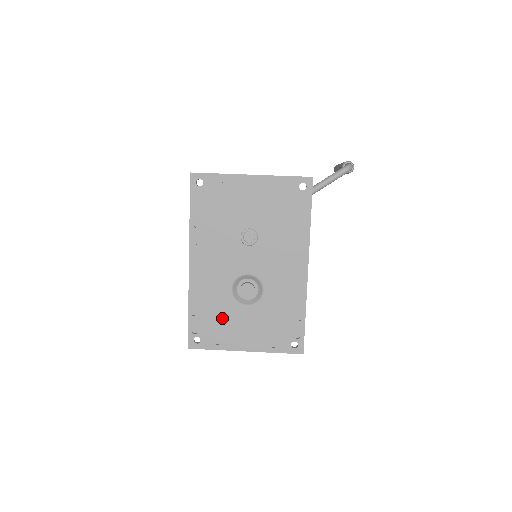
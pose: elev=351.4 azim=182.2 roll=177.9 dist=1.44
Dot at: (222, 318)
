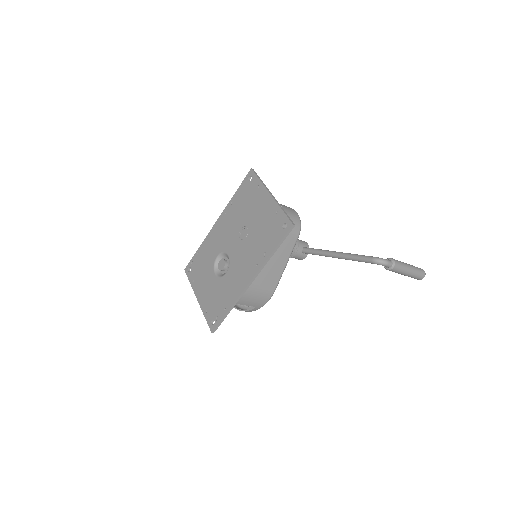
Dot at: (204, 269)
